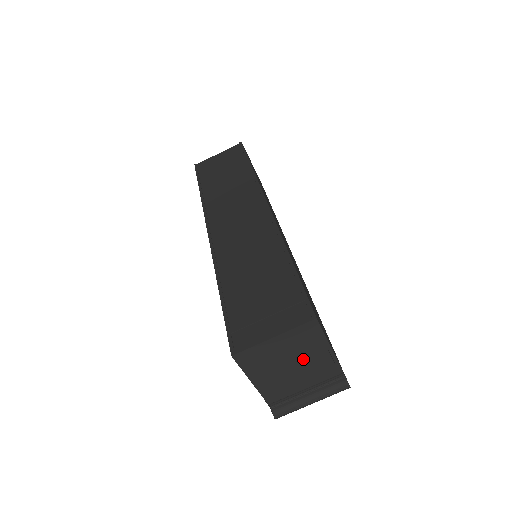
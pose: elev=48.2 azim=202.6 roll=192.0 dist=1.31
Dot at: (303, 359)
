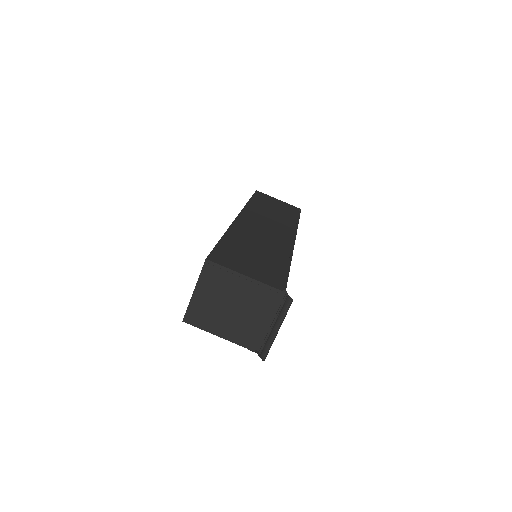
Dot at: (235, 297)
